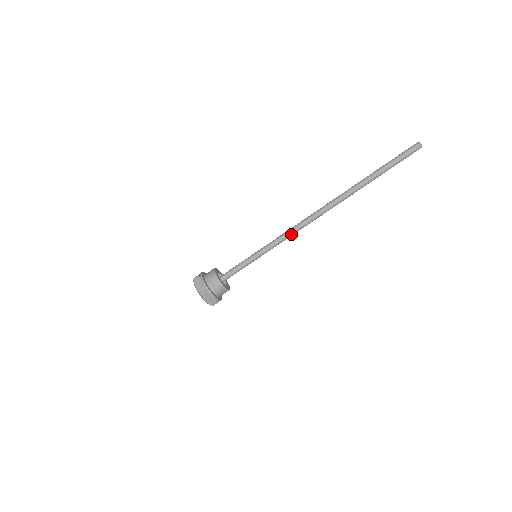
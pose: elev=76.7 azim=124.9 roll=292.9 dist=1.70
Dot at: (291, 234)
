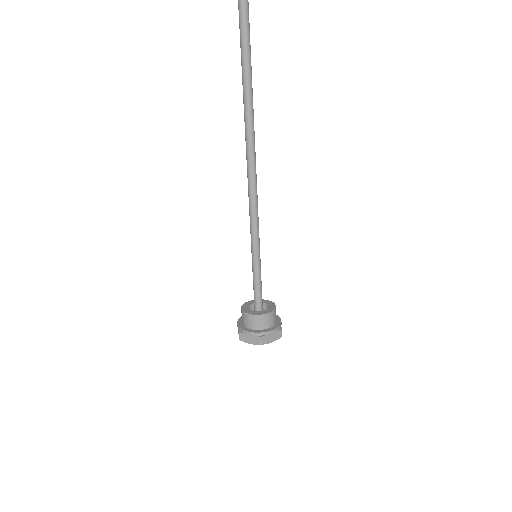
Dot at: (255, 202)
